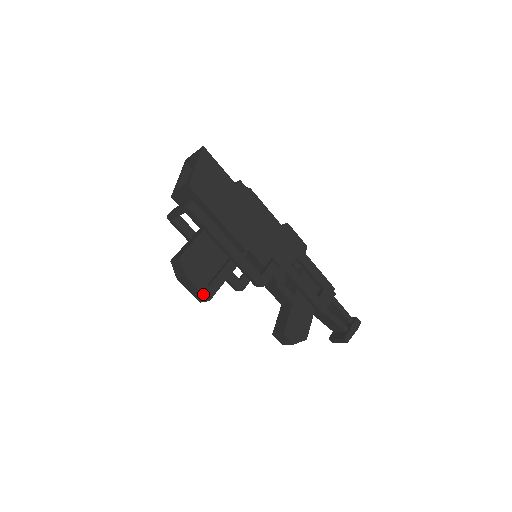
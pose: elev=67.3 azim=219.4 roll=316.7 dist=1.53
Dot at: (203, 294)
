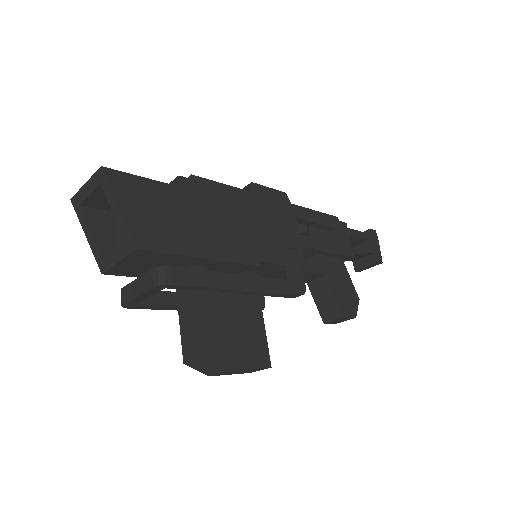
Dot at: (260, 368)
